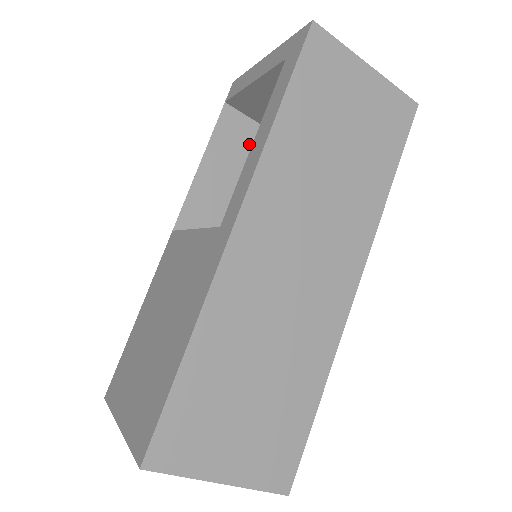
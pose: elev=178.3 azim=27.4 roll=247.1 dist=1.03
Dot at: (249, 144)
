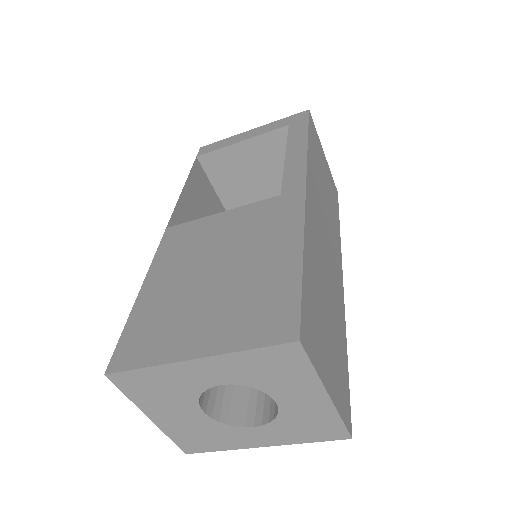
Dot at: (207, 195)
